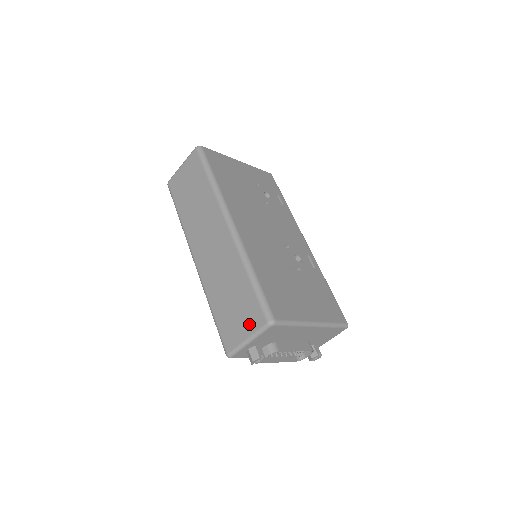
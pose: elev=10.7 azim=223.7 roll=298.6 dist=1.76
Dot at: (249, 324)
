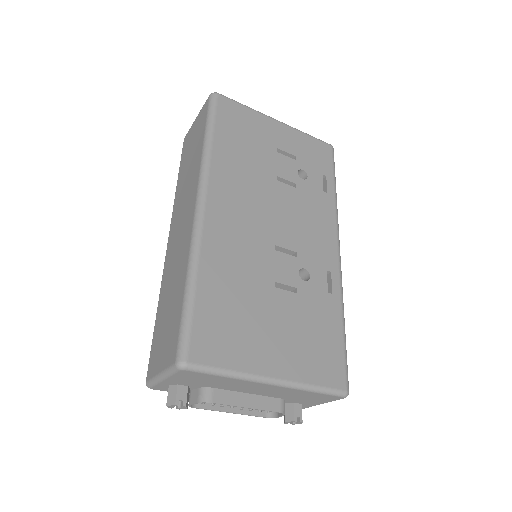
Dot at: (166, 354)
